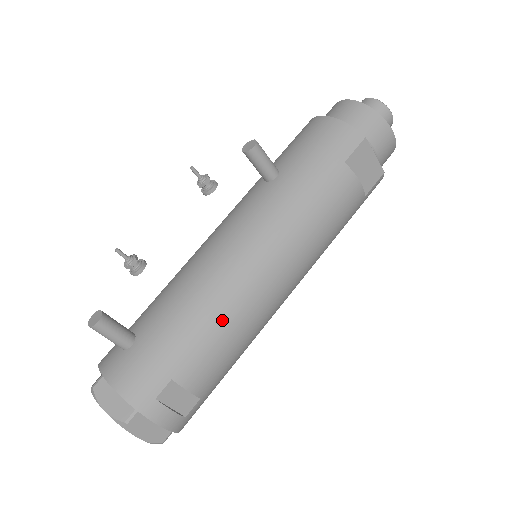
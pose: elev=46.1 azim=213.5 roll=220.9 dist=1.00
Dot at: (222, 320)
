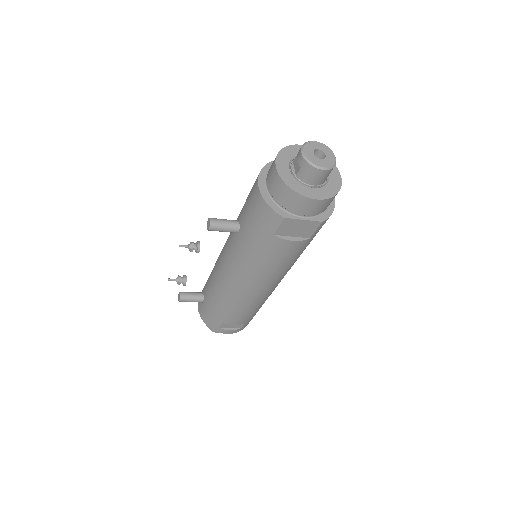
Dot at: (234, 306)
